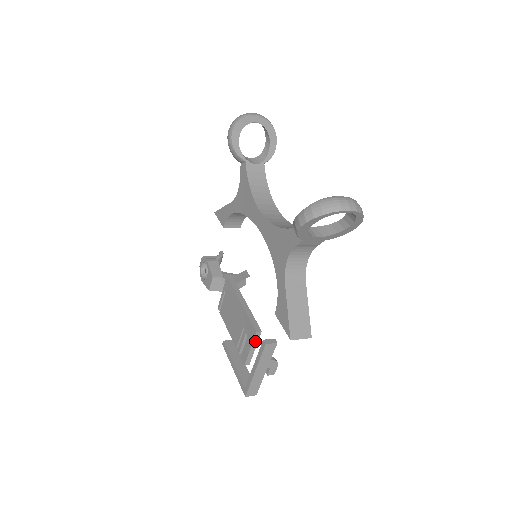
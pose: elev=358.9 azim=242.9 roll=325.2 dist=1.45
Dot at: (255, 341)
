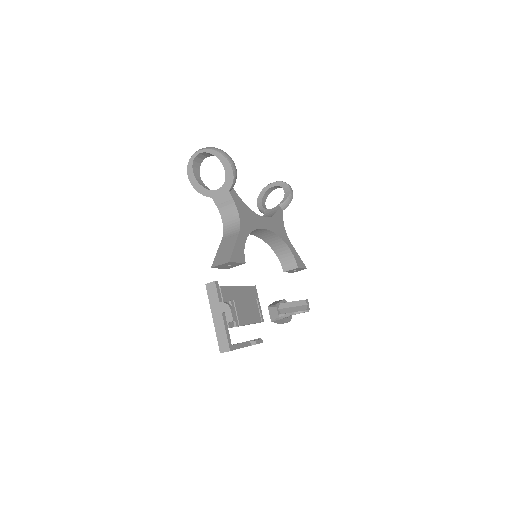
Dot at: occluded
